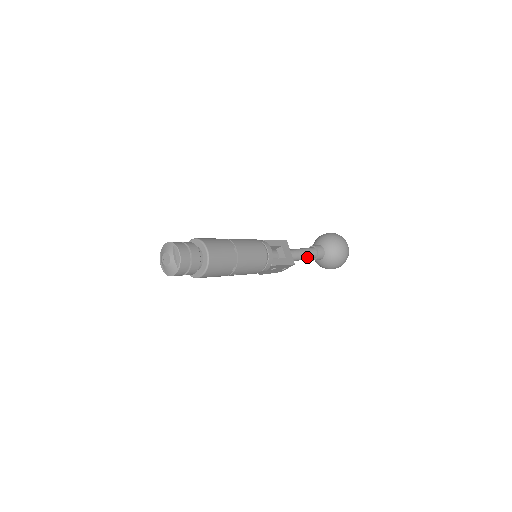
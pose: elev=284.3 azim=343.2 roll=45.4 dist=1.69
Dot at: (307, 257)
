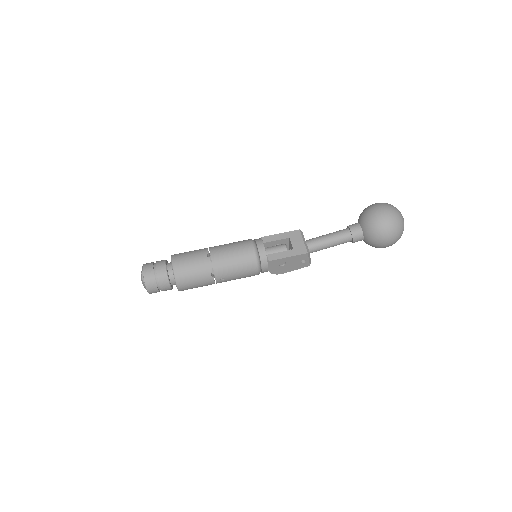
Dot at: (337, 241)
